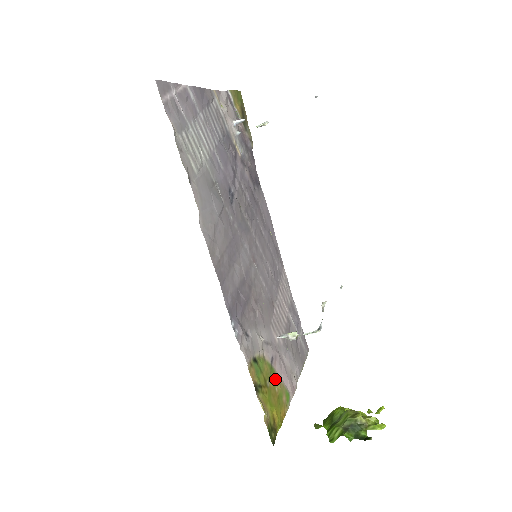
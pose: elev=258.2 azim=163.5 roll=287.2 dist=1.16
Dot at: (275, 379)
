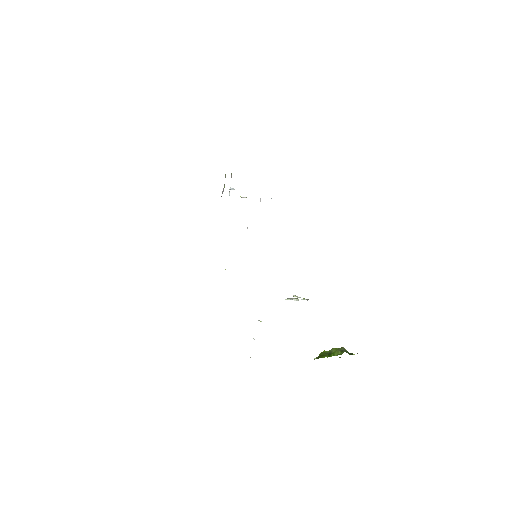
Dot at: occluded
